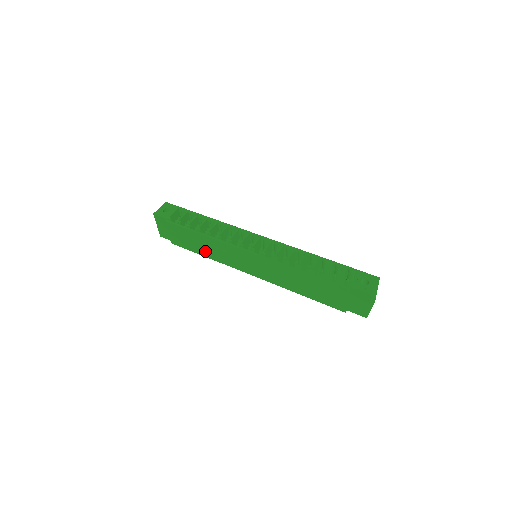
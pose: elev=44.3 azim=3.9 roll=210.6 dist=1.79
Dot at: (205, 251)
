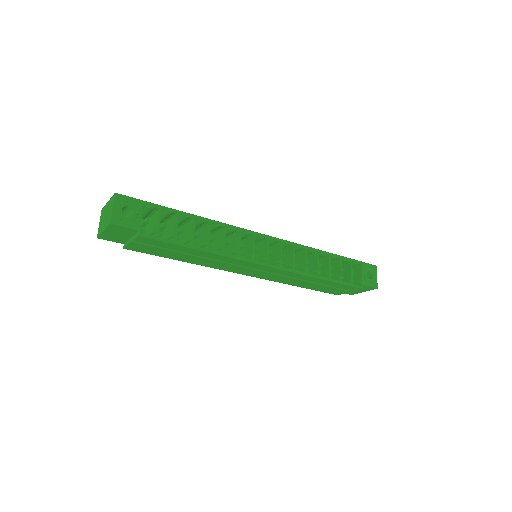
Dot at: (189, 259)
